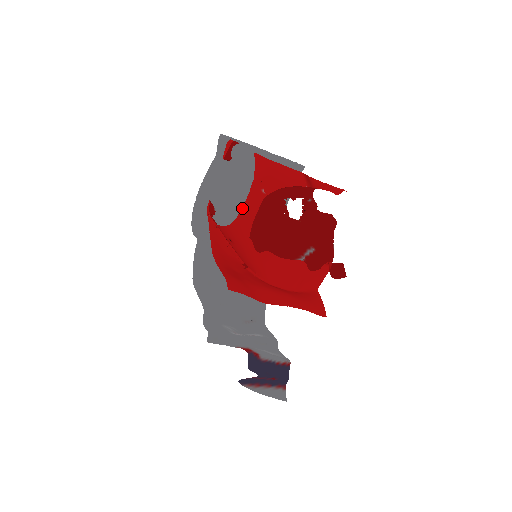
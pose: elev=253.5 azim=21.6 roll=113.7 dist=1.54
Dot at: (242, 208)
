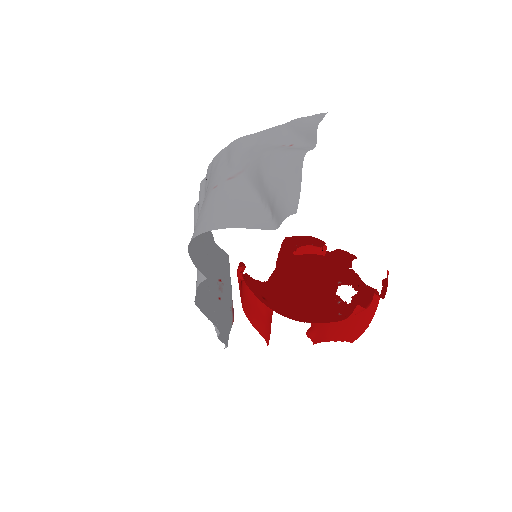
Dot at: occluded
